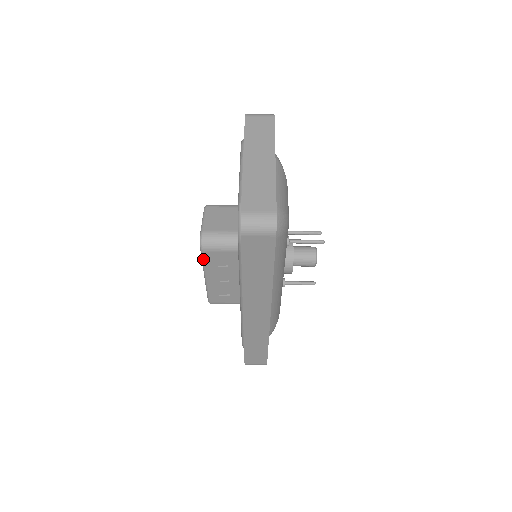
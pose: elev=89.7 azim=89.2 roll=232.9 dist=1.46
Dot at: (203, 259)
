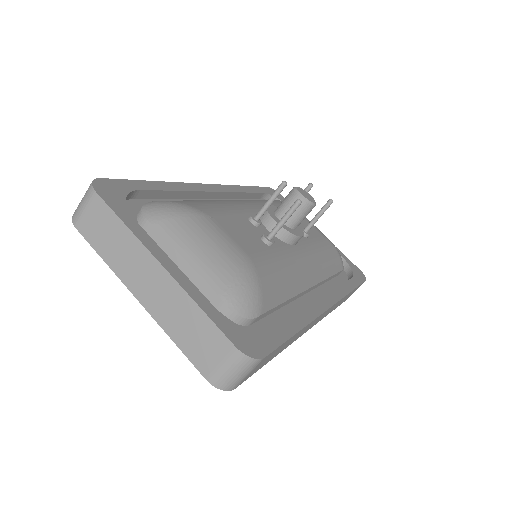
Dot at: occluded
